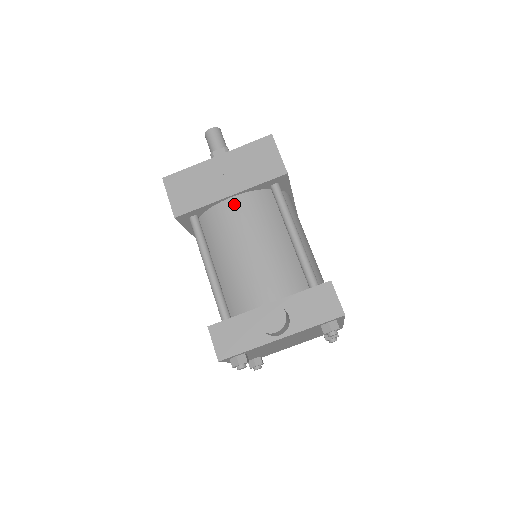
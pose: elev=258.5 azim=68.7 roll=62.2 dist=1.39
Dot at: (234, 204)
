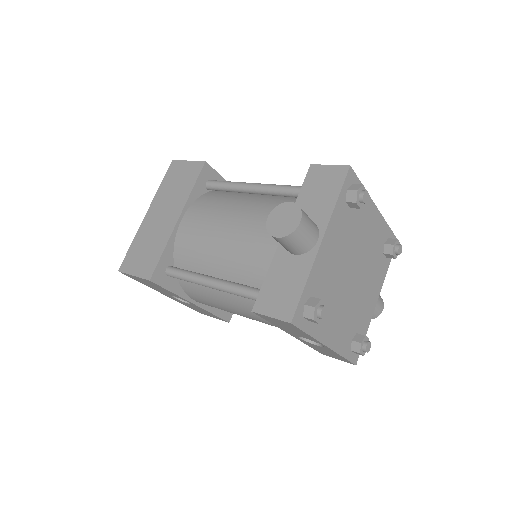
Dot at: (187, 221)
